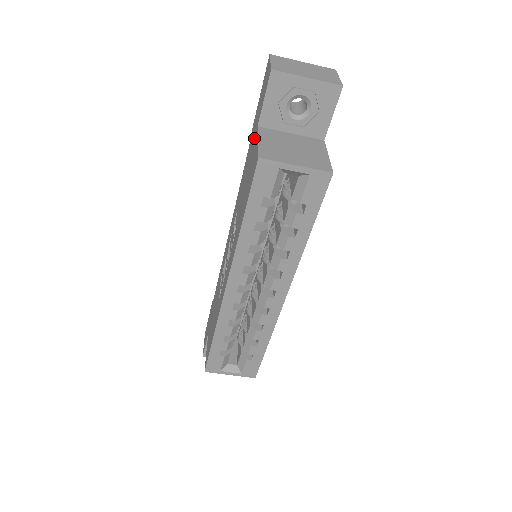
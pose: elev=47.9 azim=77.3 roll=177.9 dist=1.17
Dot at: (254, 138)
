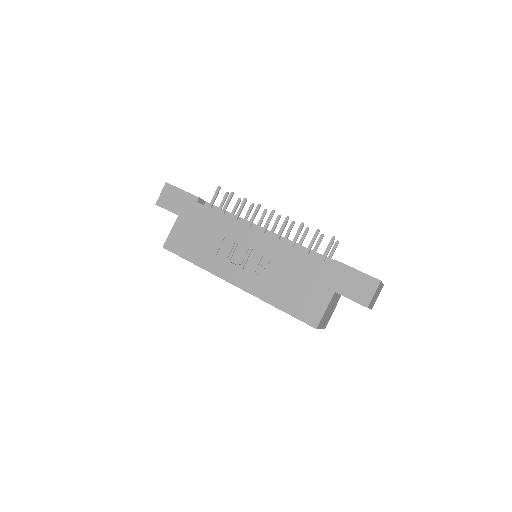
Dot at: (327, 287)
